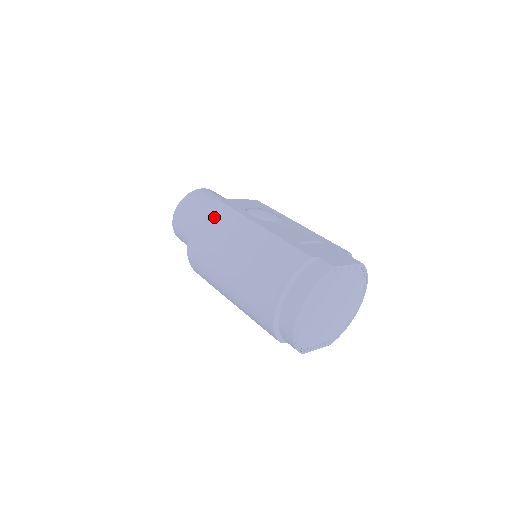
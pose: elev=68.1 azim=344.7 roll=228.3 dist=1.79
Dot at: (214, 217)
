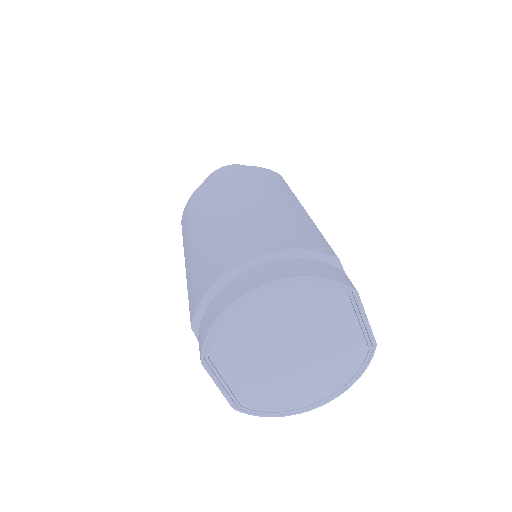
Dot at: (265, 175)
